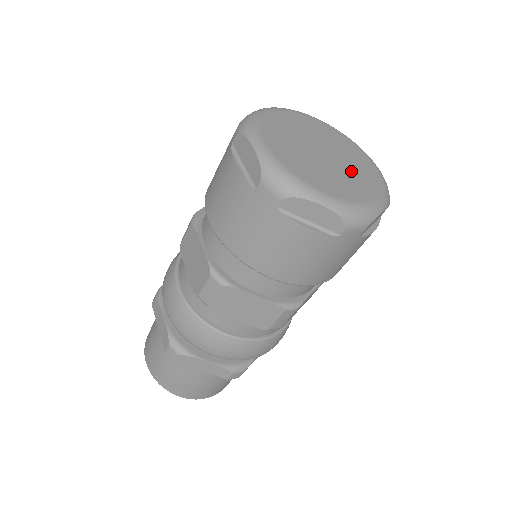
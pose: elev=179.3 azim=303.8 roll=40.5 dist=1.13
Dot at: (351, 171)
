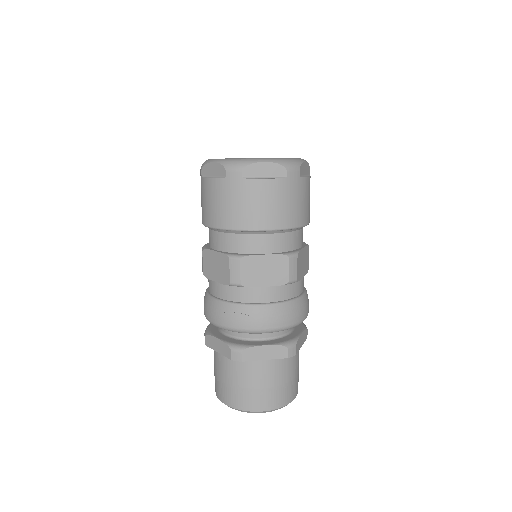
Dot at: occluded
